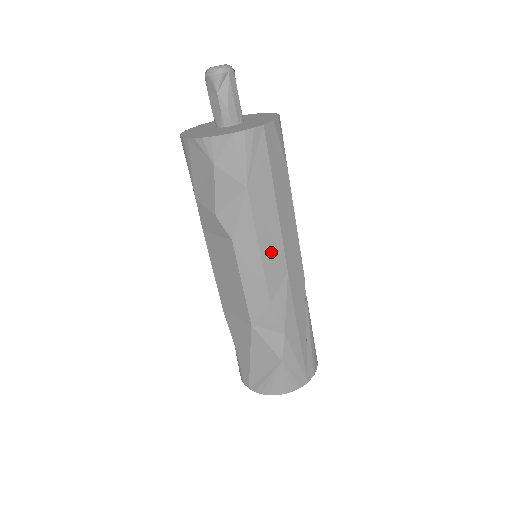
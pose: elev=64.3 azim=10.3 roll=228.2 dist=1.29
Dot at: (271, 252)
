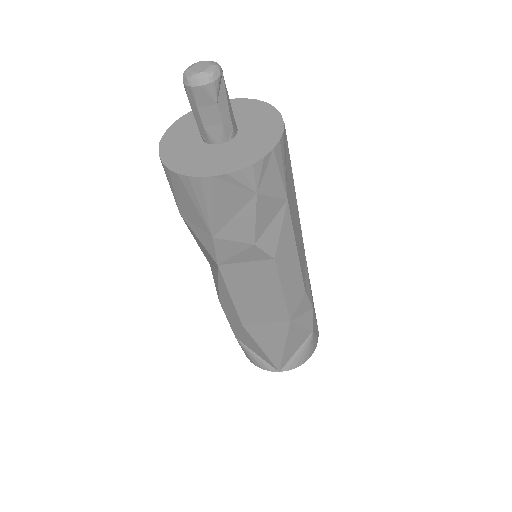
Dot at: (300, 247)
